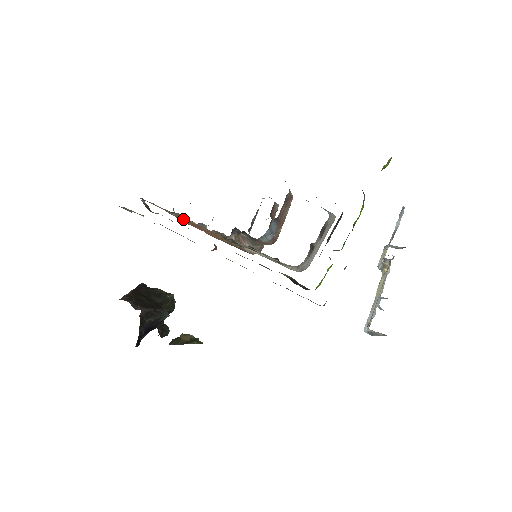
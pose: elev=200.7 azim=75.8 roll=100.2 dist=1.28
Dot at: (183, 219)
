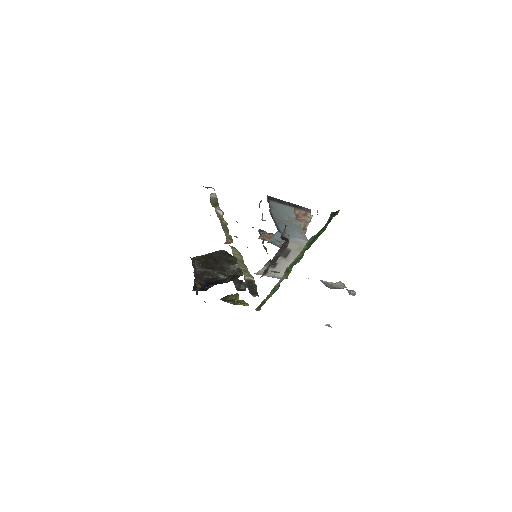
Dot at: occluded
